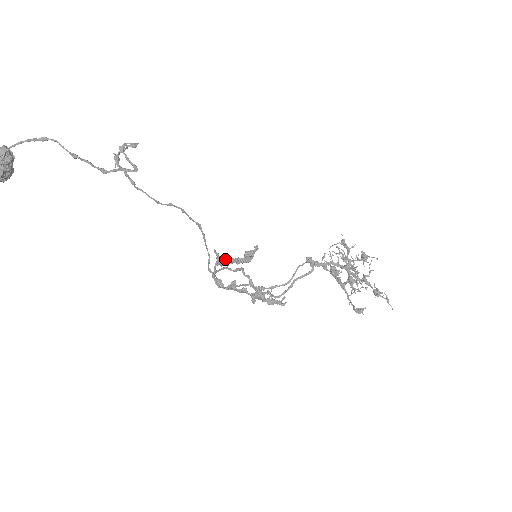
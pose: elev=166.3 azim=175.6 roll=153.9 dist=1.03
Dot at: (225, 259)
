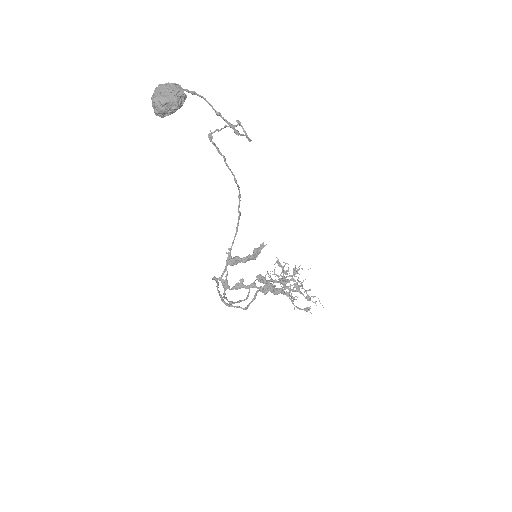
Dot at: (237, 257)
